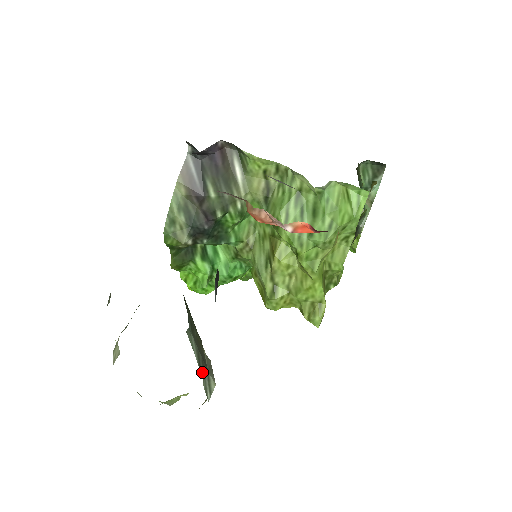
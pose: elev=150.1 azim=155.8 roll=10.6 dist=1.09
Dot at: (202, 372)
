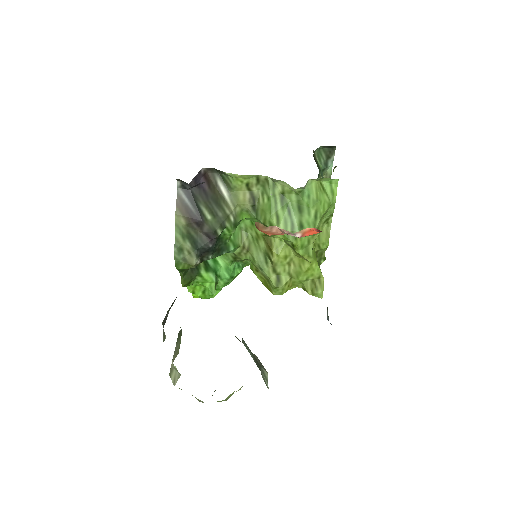
Dot at: (259, 368)
